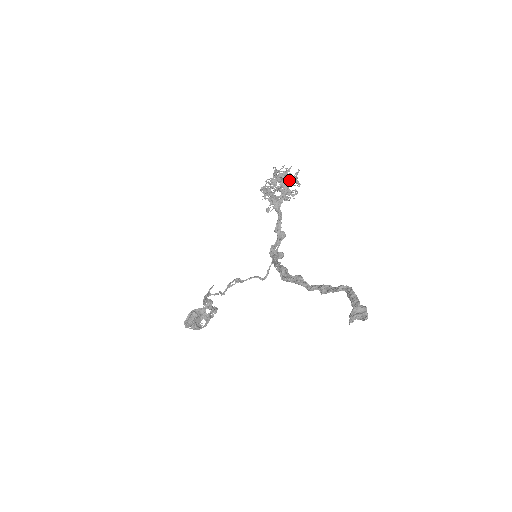
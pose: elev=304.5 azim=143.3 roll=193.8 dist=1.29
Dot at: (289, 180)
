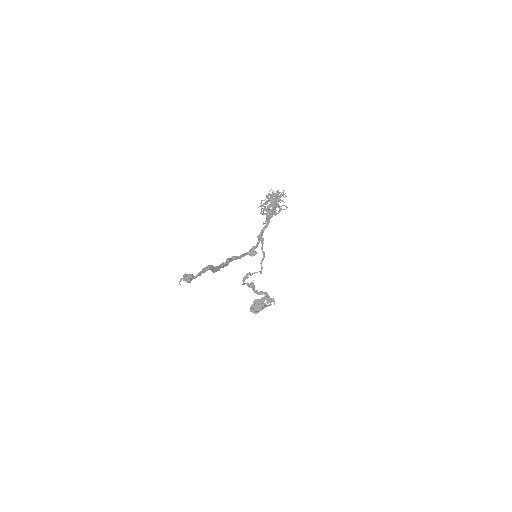
Dot at: (276, 199)
